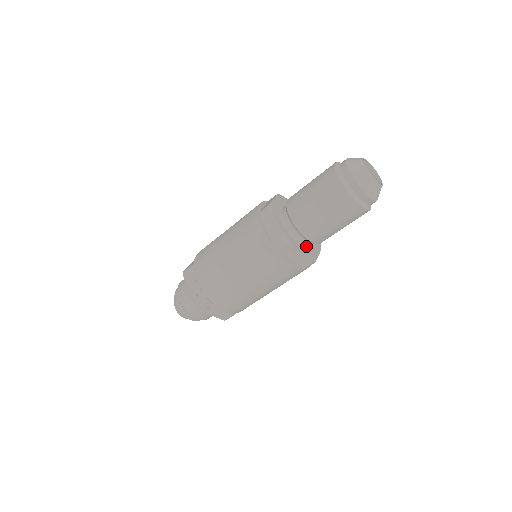
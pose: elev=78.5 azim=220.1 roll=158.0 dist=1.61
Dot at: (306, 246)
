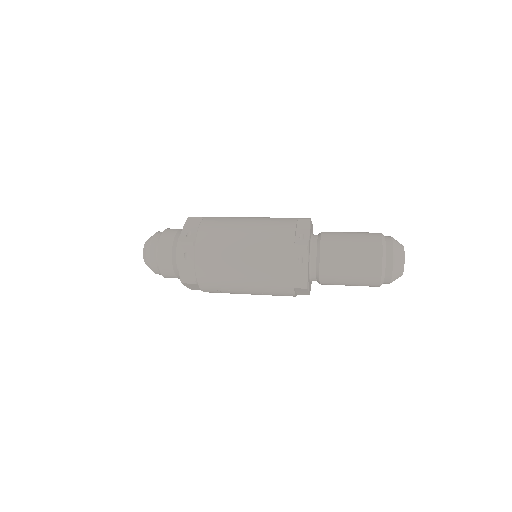
Dot at: (310, 271)
